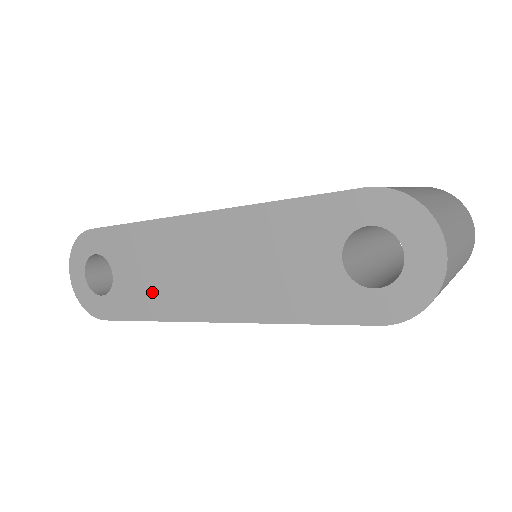
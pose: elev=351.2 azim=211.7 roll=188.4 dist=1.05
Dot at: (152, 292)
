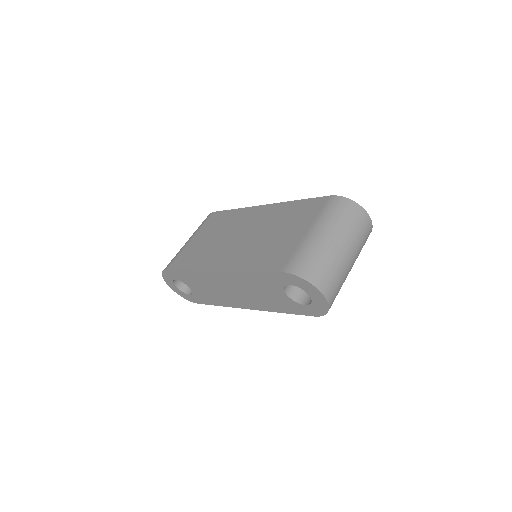
Dot at: (213, 296)
